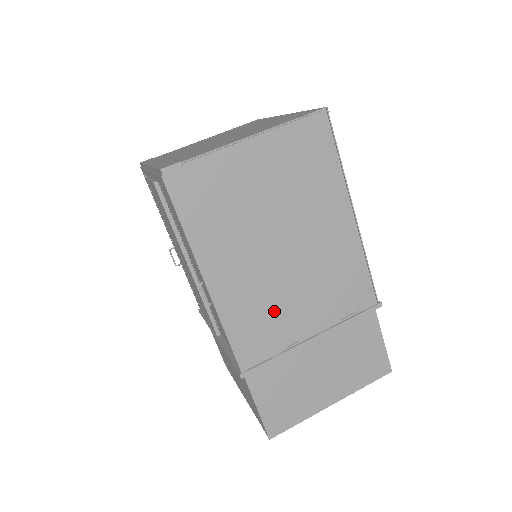
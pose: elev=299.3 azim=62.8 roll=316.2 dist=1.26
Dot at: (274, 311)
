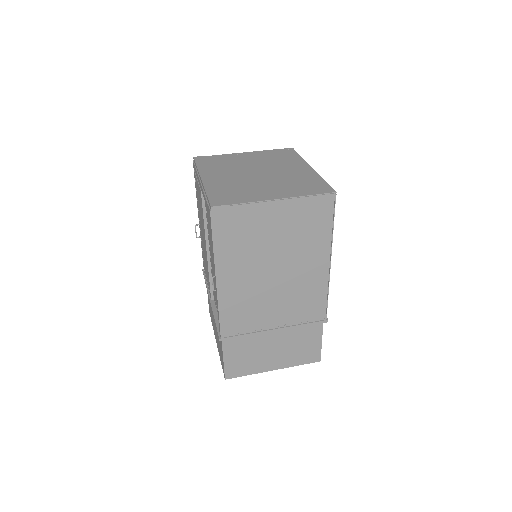
Dot at: (255, 307)
